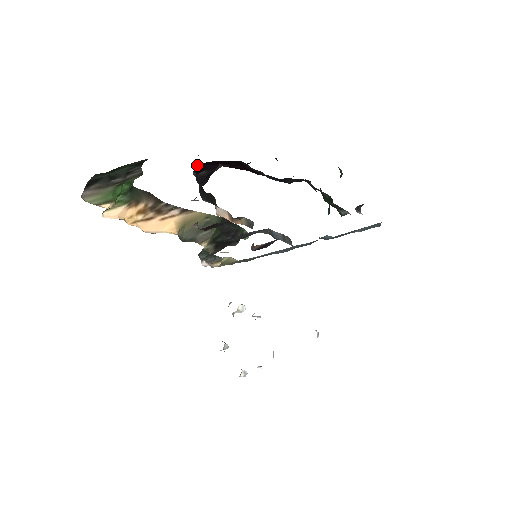
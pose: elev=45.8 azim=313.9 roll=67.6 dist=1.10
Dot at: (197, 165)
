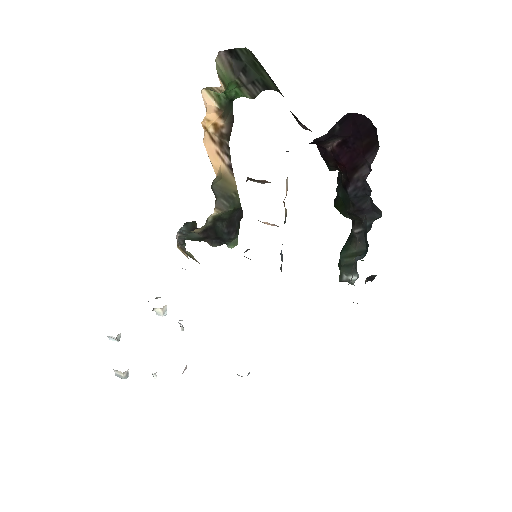
Dot at: occluded
